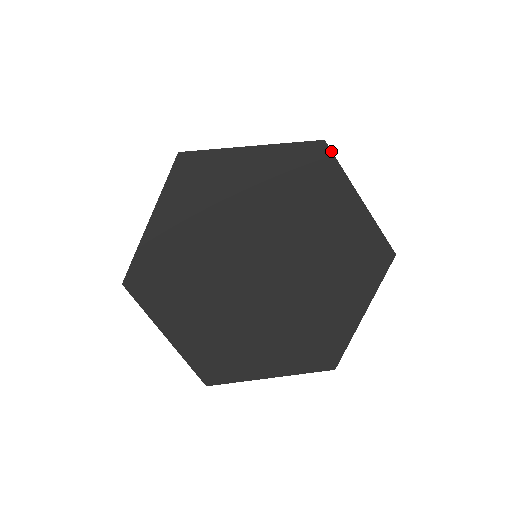
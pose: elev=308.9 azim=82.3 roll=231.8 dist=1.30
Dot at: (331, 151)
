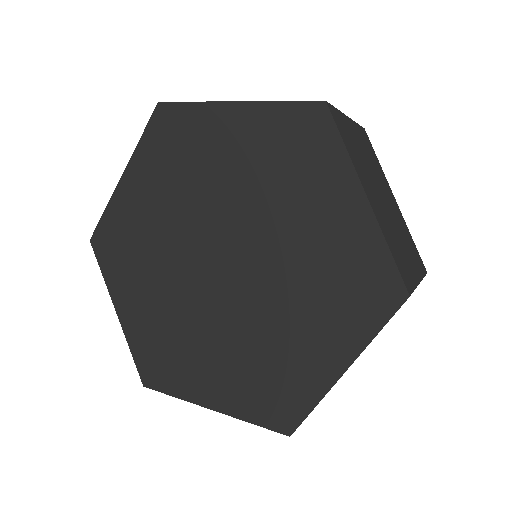
Dot at: (332, 118)
